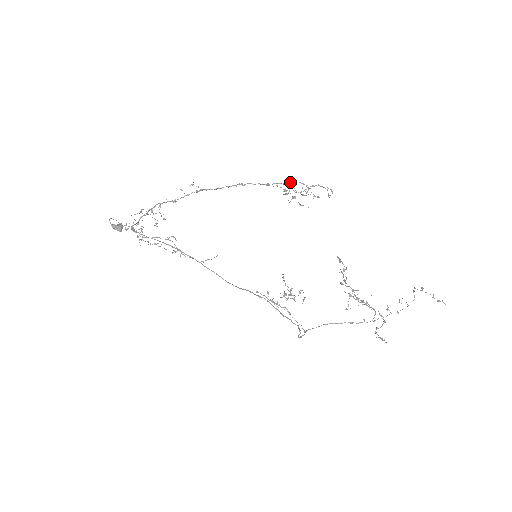
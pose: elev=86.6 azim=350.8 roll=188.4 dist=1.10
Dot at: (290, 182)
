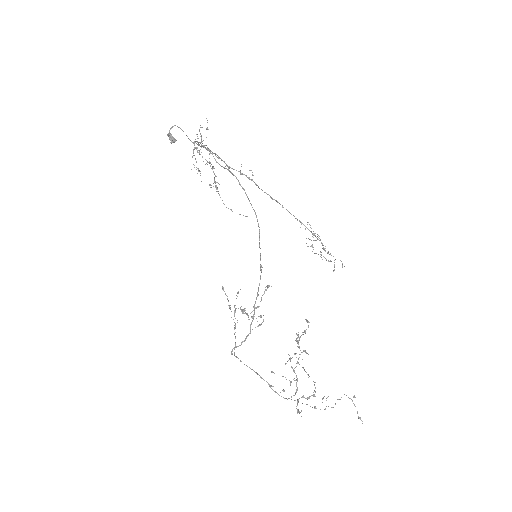
Dot at: occluded
